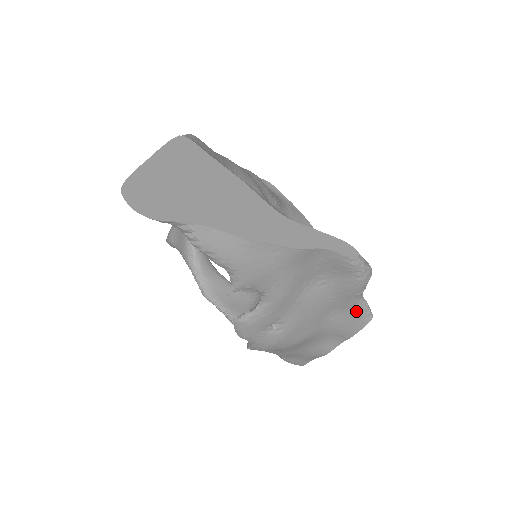
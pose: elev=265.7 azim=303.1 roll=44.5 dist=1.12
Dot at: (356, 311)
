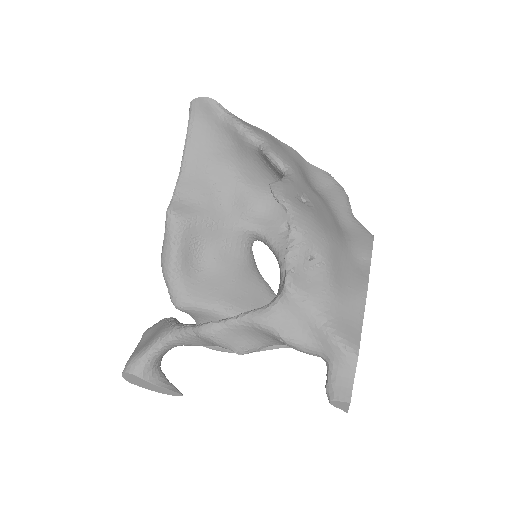
Dot at: (357, 226)
